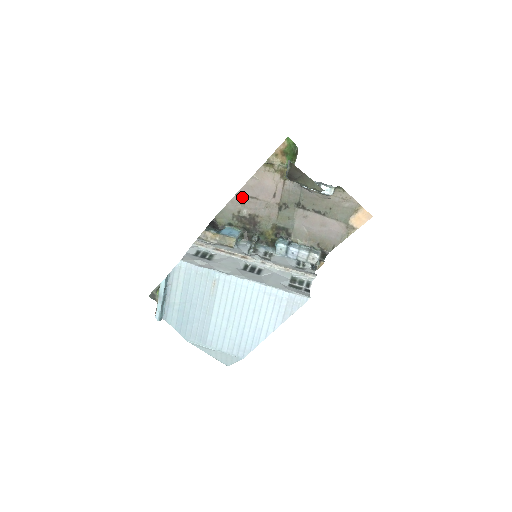
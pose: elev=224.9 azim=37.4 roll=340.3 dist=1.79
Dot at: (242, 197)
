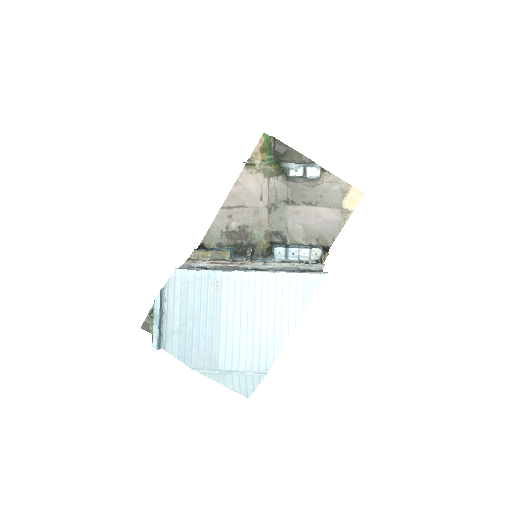
Dot at: (228, 209)
